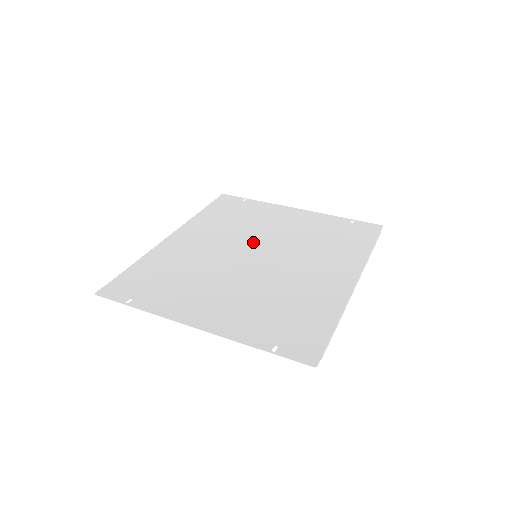
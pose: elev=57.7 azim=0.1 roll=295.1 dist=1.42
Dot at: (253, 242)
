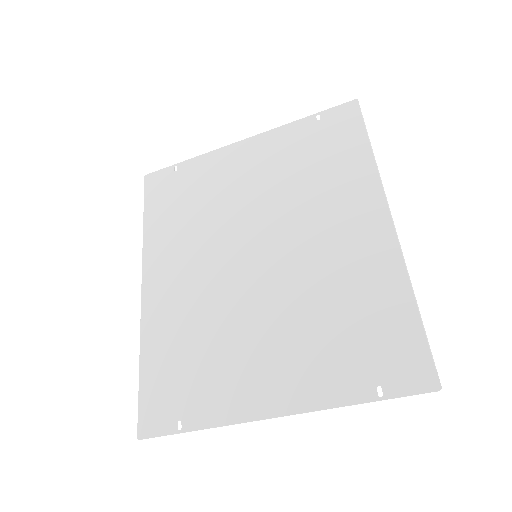
Dot at: (237, 235)
